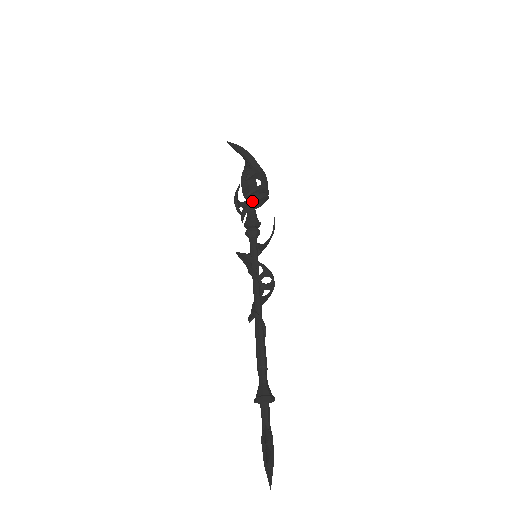
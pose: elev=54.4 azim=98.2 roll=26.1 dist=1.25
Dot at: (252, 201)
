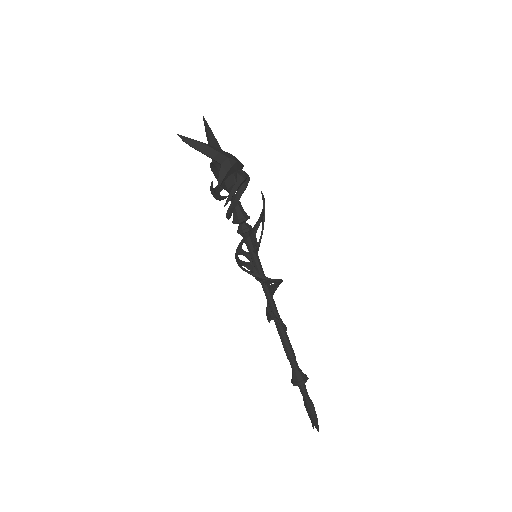
Dot at: (233, 204)
